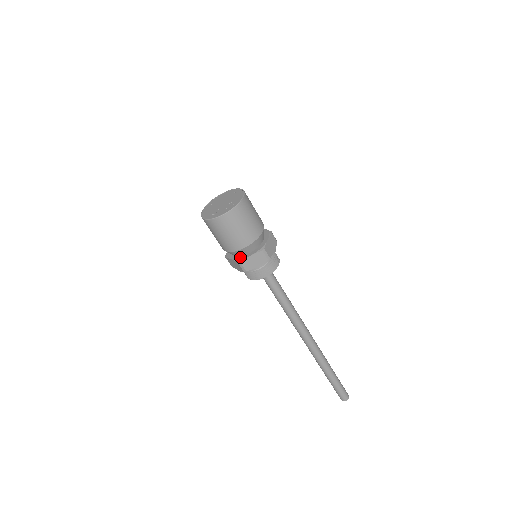
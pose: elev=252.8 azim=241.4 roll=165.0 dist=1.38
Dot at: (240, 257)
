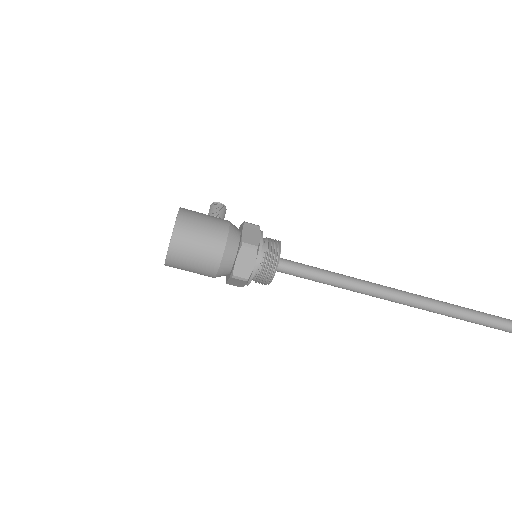
Dot at: (226, 276)
